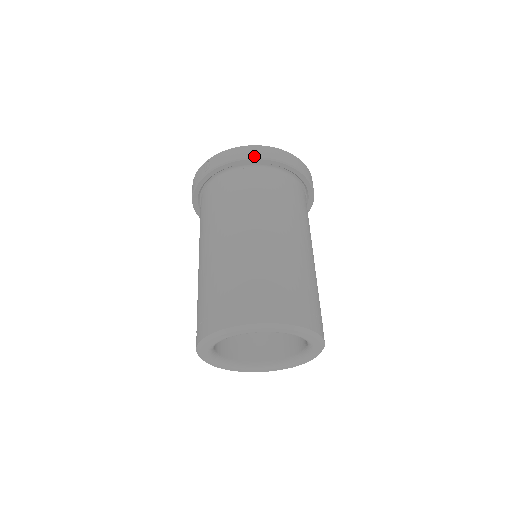
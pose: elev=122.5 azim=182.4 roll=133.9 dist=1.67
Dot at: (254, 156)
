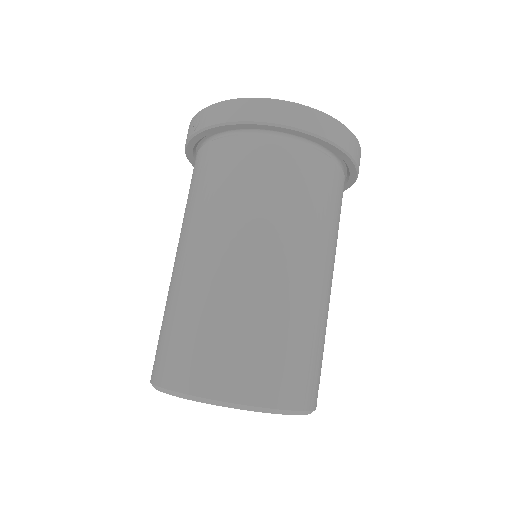
Dot at: (256, 119)
